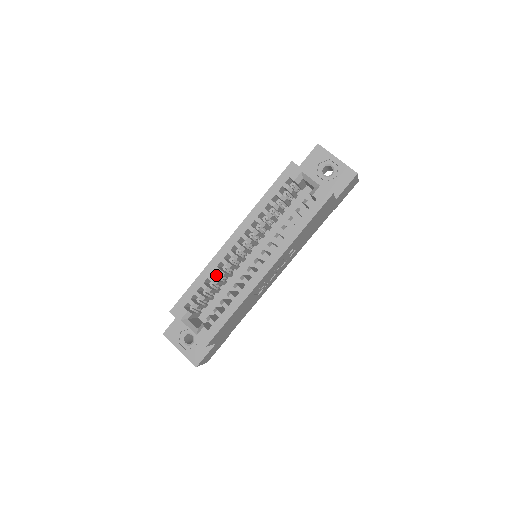
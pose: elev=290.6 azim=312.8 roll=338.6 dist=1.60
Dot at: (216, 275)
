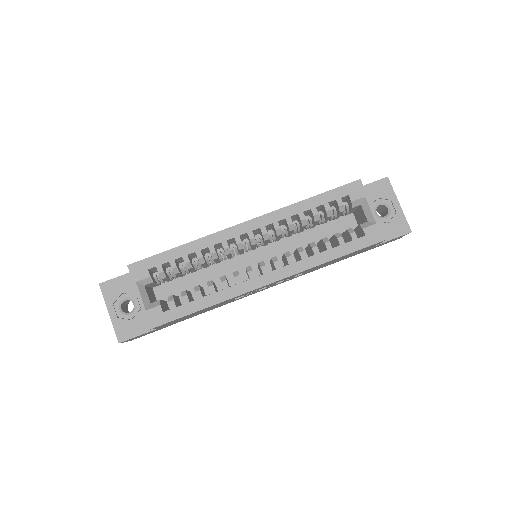
Dot at: (206, 254)
